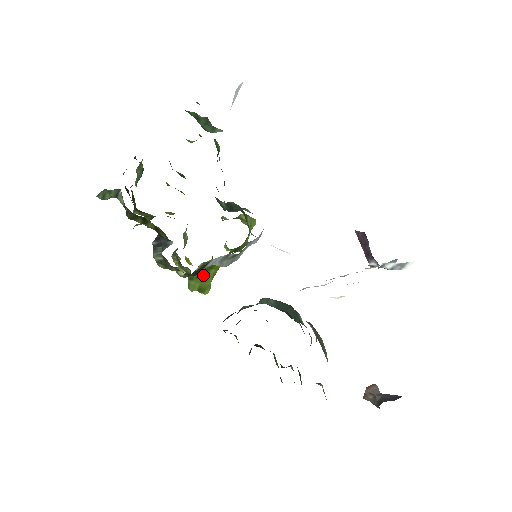
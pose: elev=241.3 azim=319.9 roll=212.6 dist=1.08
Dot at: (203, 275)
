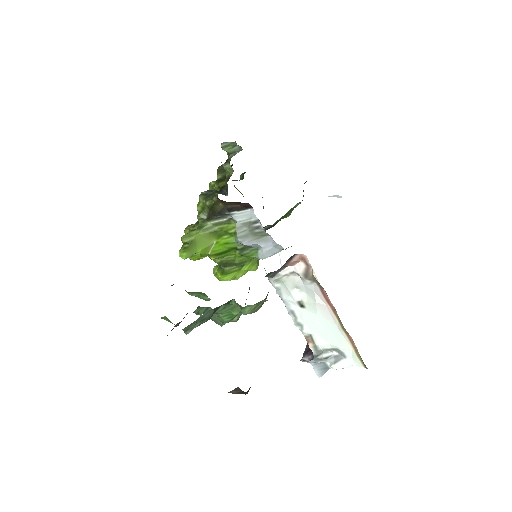
Dot at: (208, 234)
